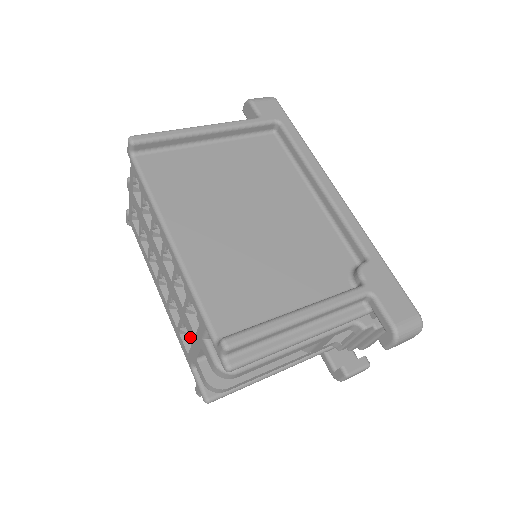
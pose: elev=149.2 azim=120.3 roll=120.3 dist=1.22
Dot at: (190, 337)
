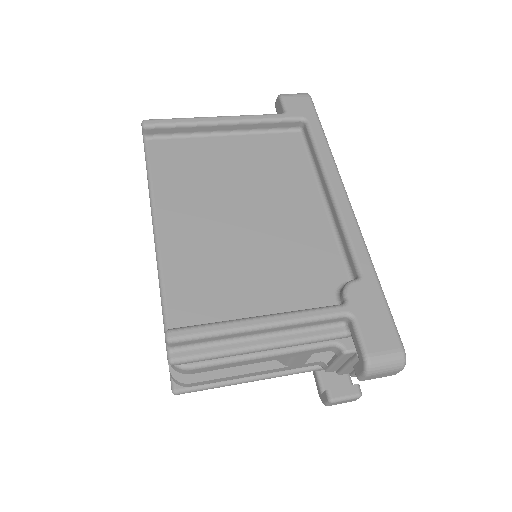
Dot at: occluded
